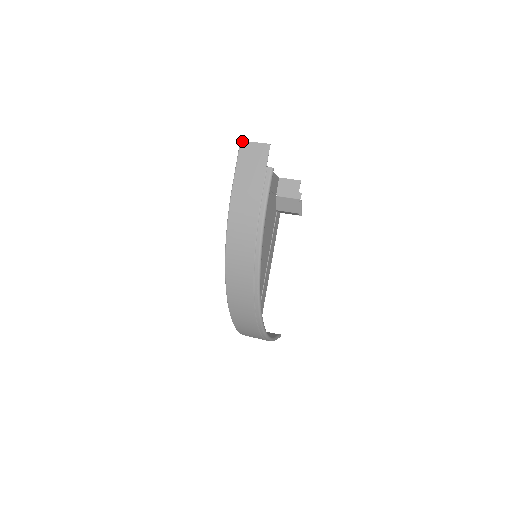
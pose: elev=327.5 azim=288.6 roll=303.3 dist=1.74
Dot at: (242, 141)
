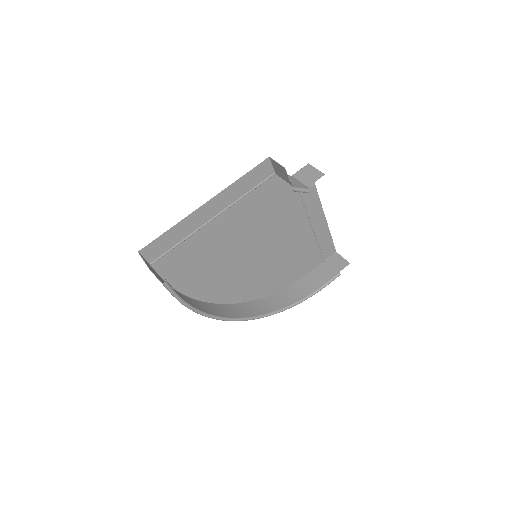
Dot at: occluded
